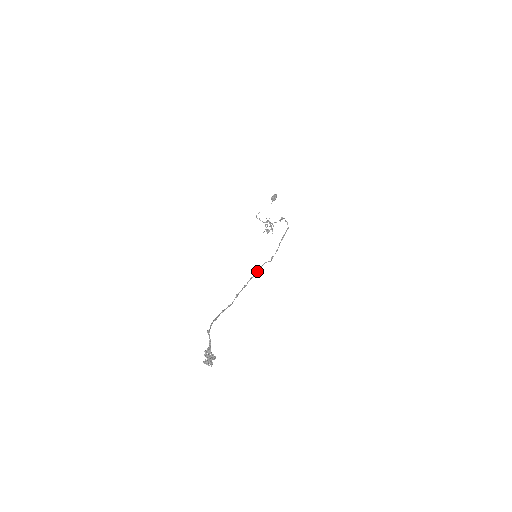
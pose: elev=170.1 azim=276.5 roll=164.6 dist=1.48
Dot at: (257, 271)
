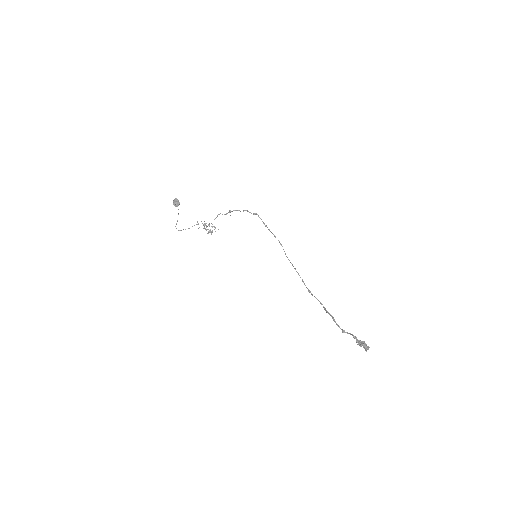
Dot at: occluded
